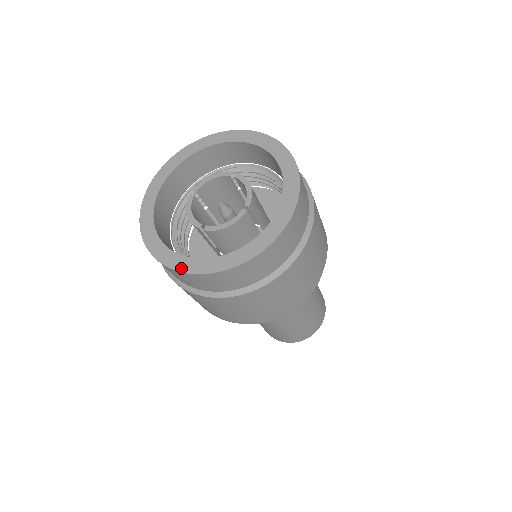
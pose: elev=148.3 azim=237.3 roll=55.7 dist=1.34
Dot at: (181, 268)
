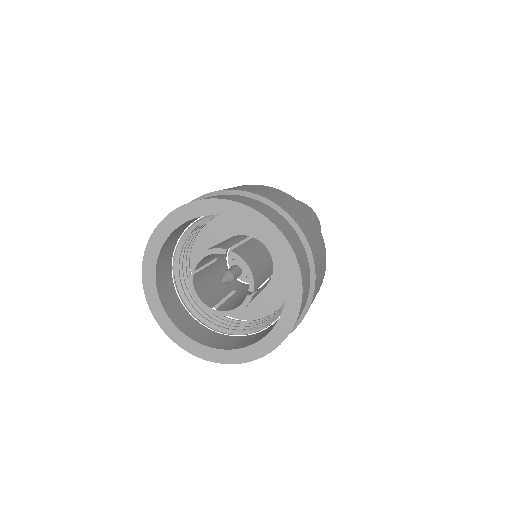
Dot at: (207, 357)
